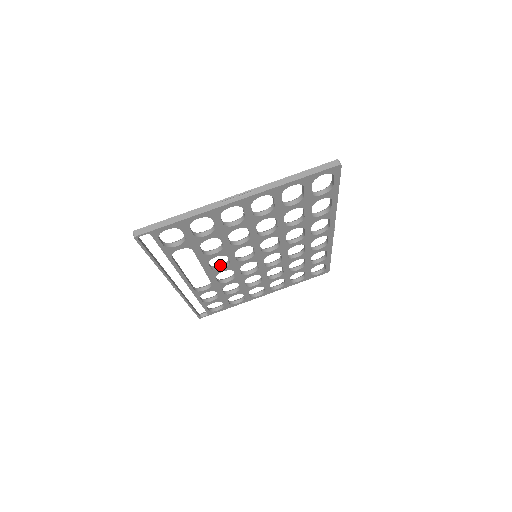
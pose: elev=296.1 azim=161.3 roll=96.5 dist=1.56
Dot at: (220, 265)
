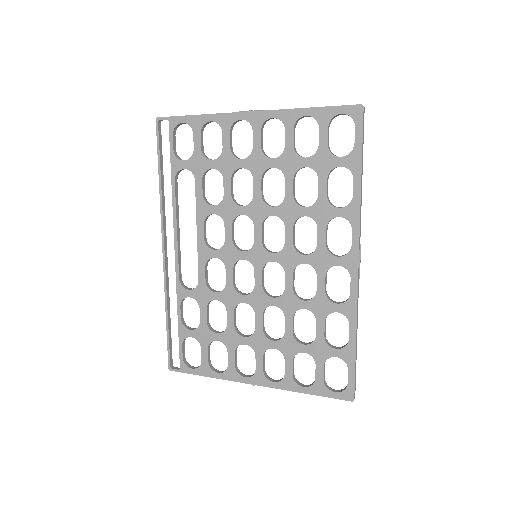
Dot at: occluded
